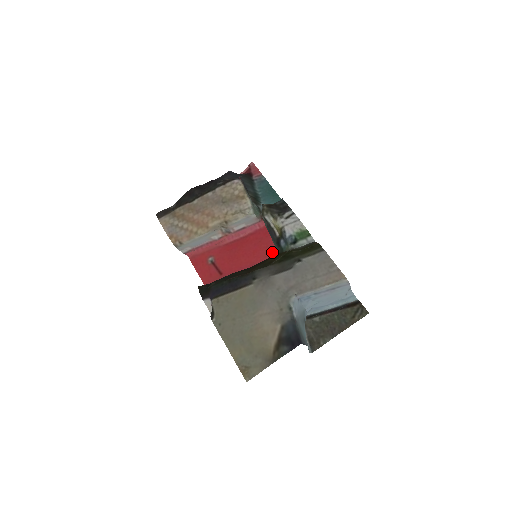
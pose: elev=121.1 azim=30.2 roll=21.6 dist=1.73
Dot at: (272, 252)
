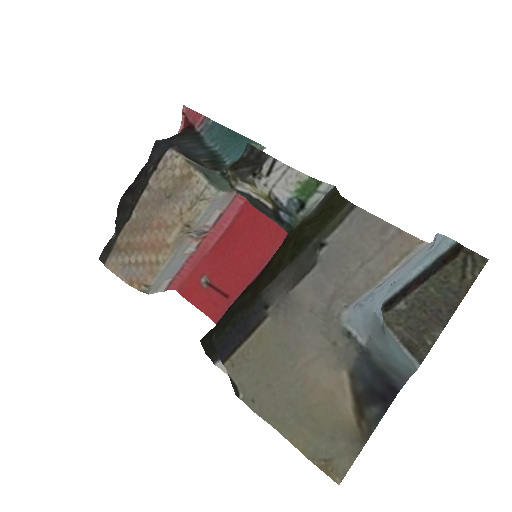
Dot at: (279, 230)
